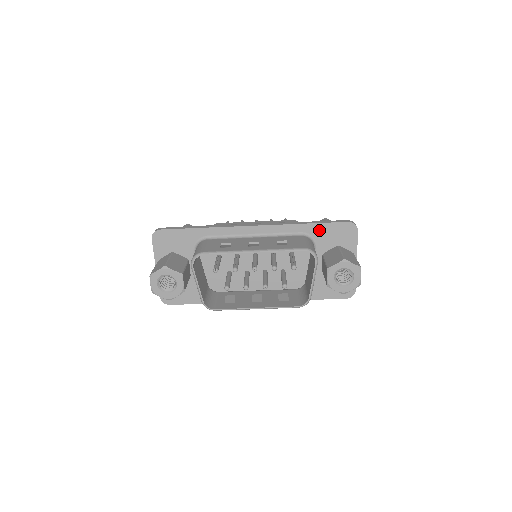
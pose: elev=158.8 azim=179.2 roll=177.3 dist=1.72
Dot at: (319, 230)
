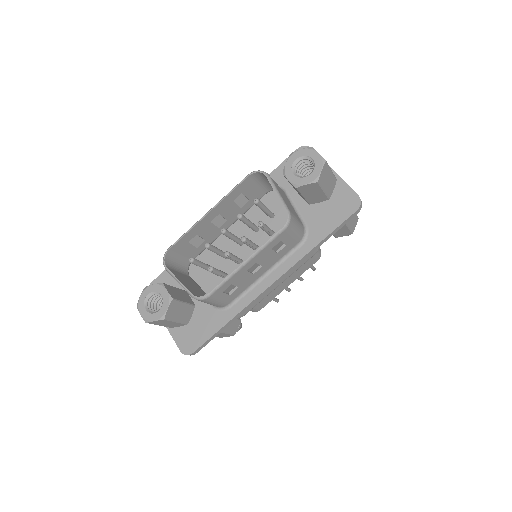
Dot at: (278, 176)
